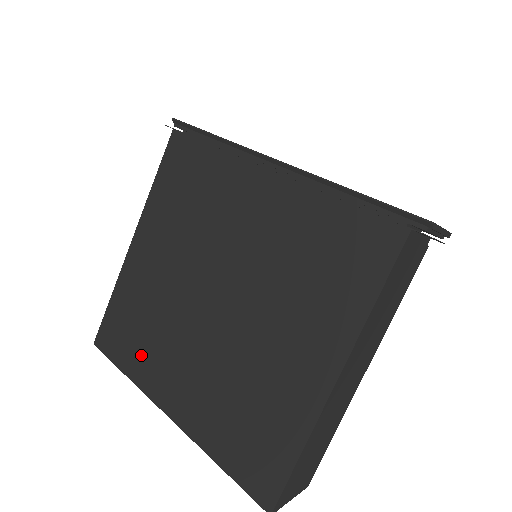
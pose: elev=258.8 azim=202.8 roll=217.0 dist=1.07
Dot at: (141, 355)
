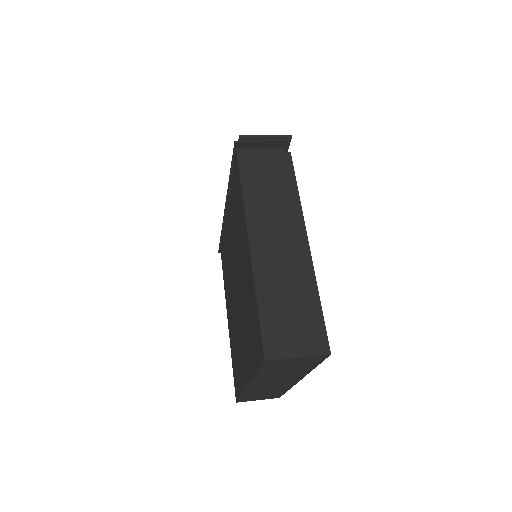
Dot at: (239, 371)
